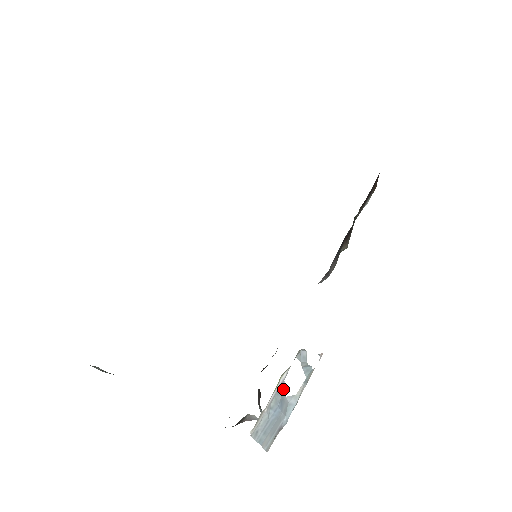
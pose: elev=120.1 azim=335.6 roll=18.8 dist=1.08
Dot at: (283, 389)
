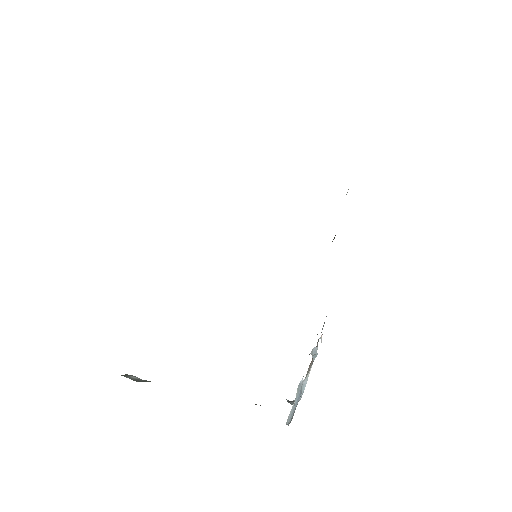
Dot at: (302, 380)
